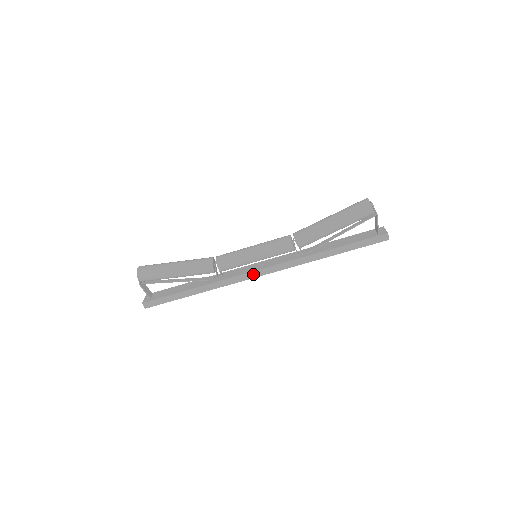
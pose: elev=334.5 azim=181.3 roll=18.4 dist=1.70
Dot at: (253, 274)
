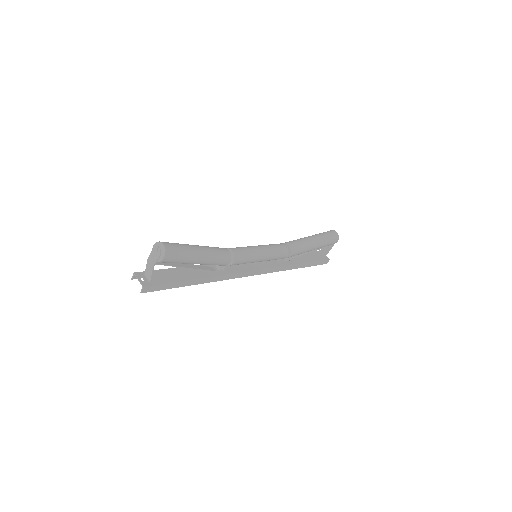
Dot at: (249, 273)
